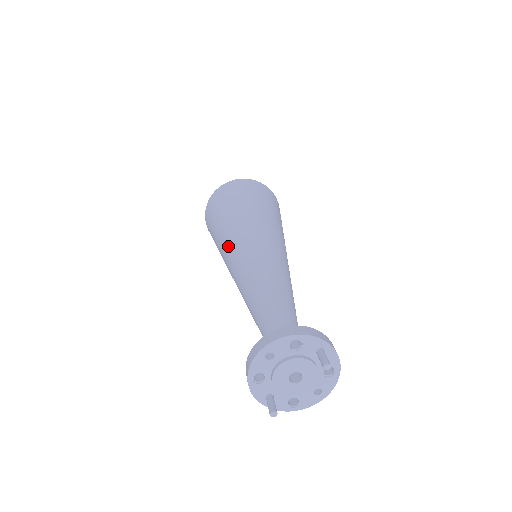
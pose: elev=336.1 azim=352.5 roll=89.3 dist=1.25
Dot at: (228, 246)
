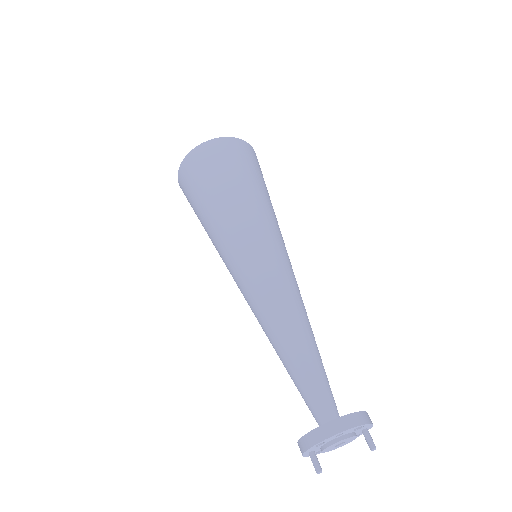
Dot at: (244, 245)
